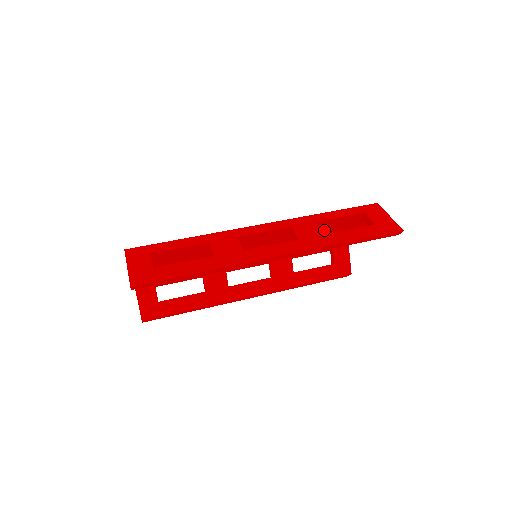
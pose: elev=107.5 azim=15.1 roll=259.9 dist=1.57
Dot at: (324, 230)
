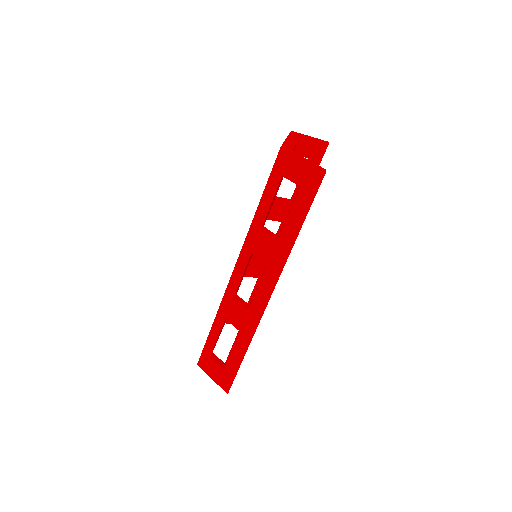
Dot at: occluded
